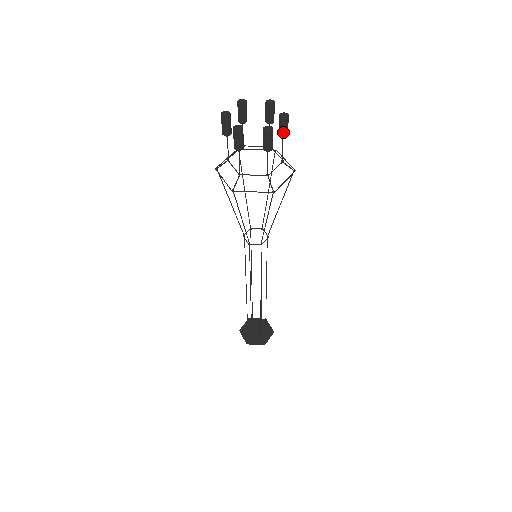
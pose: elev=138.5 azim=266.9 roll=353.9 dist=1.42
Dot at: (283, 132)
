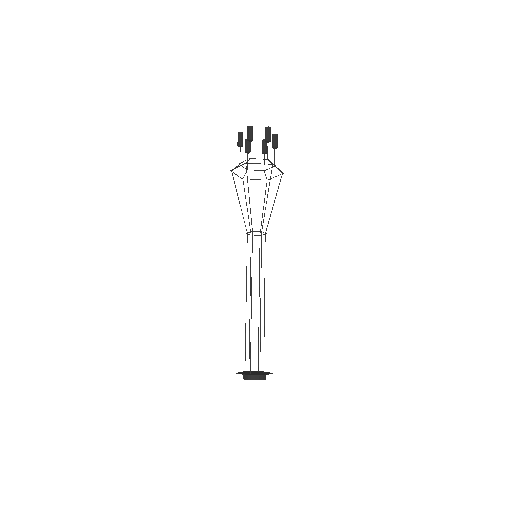
Dot at: (275, 143)
